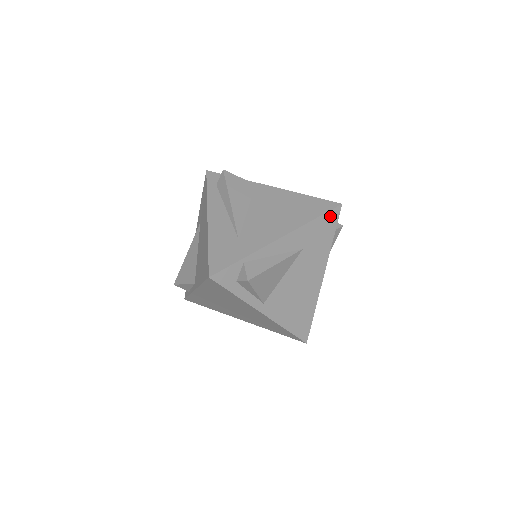
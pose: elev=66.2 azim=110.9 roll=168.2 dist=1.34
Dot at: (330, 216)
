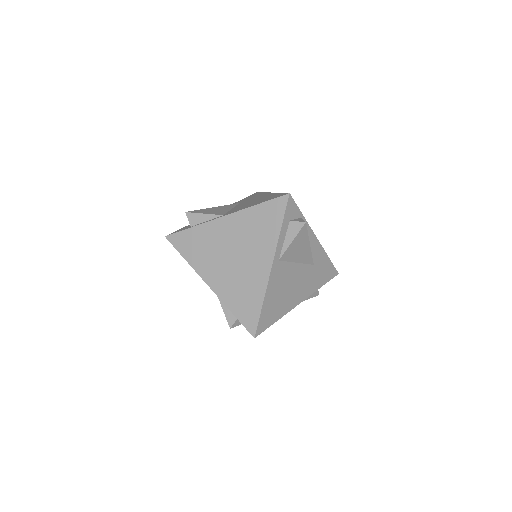
Dot at: (332, 270)
